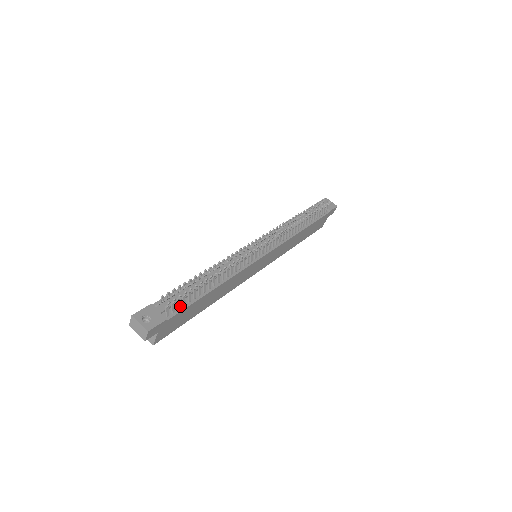
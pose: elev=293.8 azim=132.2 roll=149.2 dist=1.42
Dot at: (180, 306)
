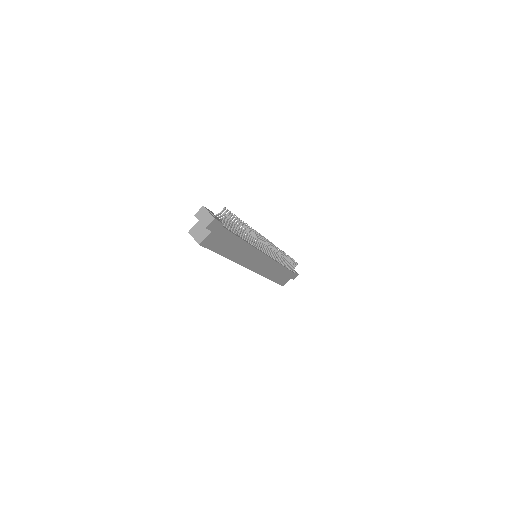
Dot at: (227, 228)
